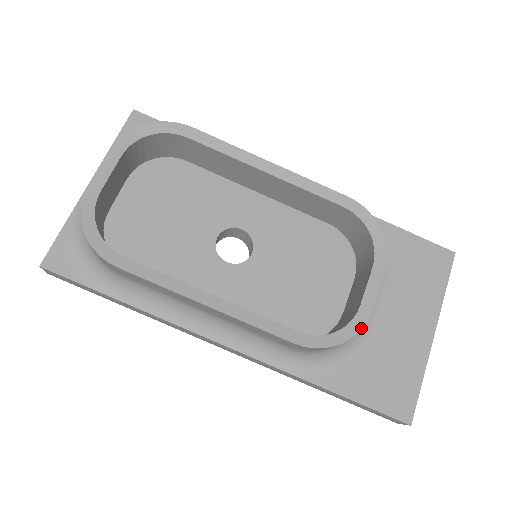
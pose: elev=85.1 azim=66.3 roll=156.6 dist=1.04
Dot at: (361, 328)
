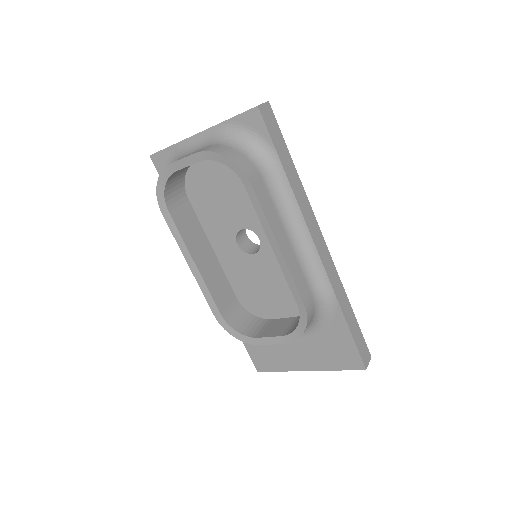
Dot at: (248, 343)
